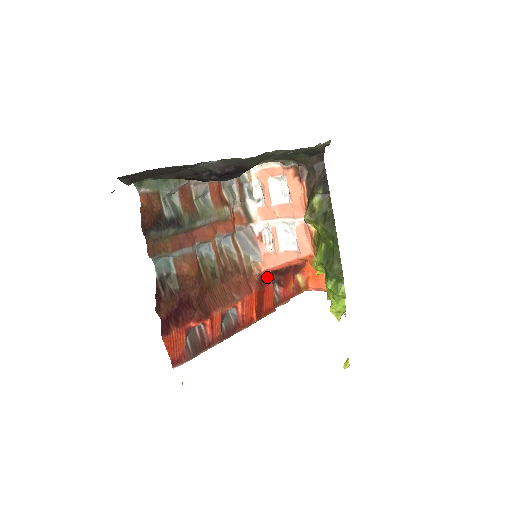
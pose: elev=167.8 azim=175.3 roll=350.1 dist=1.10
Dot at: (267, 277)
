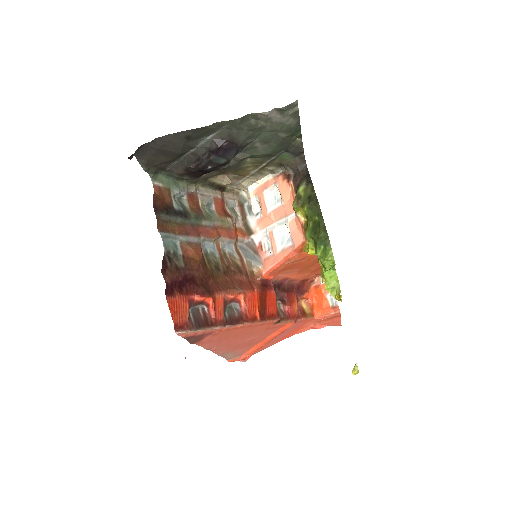
Dot at: (269, 283)
